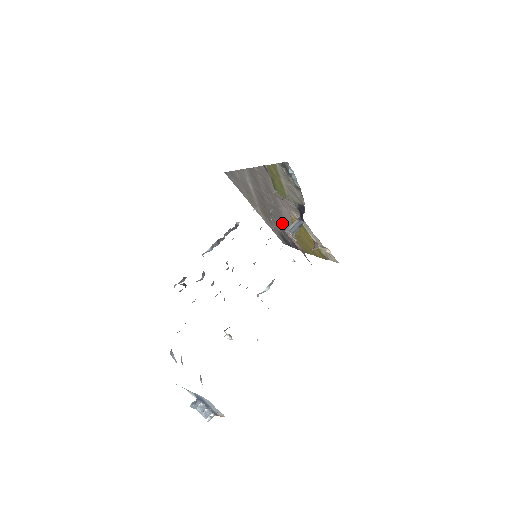
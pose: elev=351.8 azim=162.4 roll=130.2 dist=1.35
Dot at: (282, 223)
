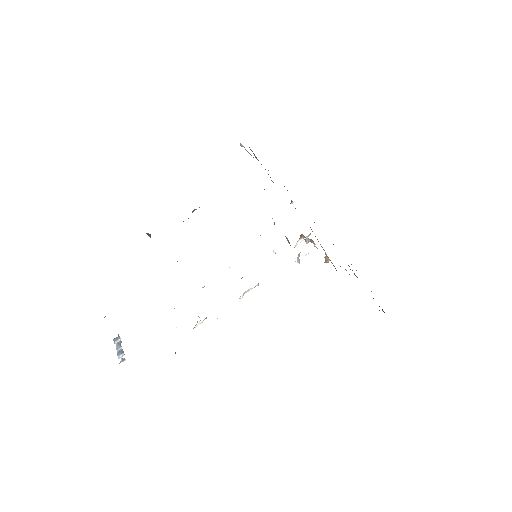
Dot at: occluded
